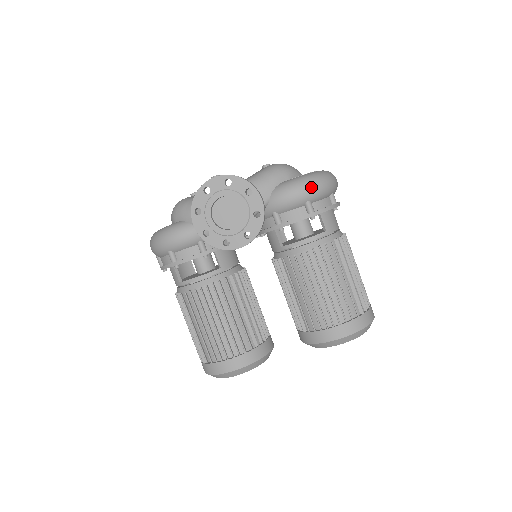
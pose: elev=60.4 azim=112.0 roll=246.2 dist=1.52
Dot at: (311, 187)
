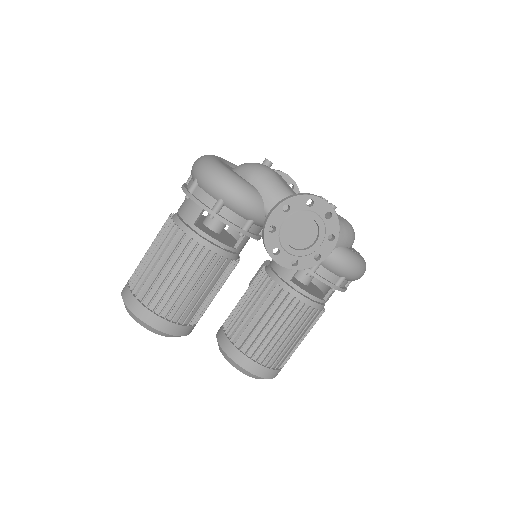
Dot at: (358, 272)
